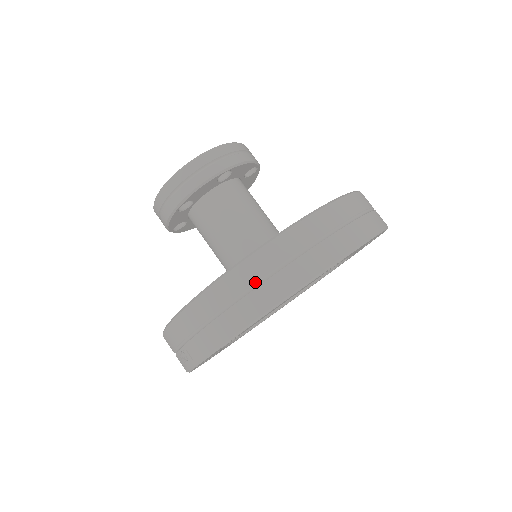
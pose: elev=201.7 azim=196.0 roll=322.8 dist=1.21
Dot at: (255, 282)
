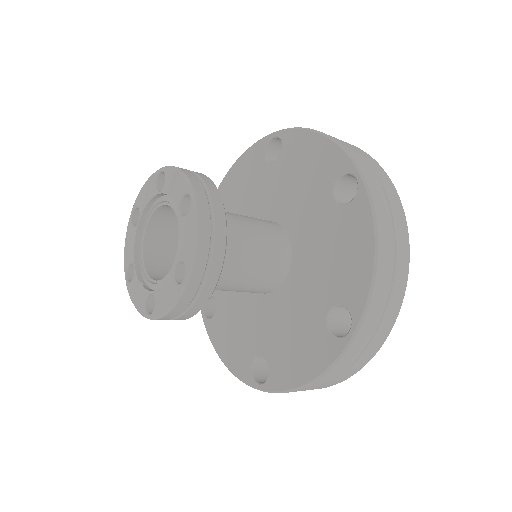
Dot at: (322, 385)
